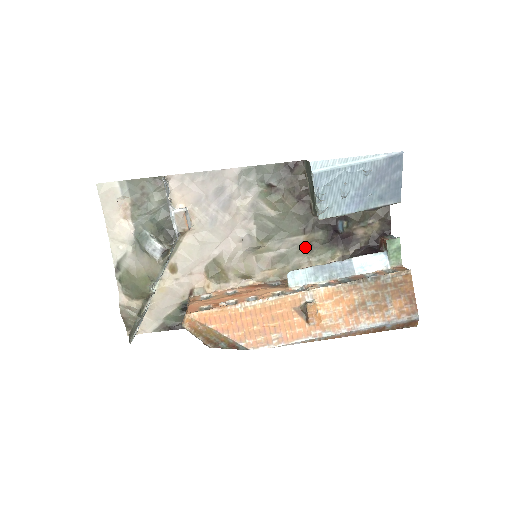
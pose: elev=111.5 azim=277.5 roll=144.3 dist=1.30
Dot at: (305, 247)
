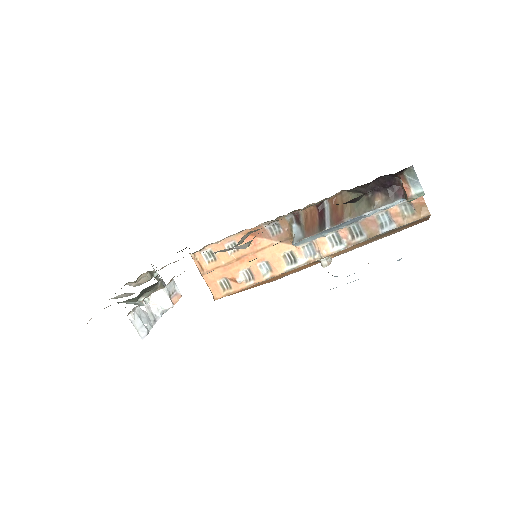
Dot at: occluded
